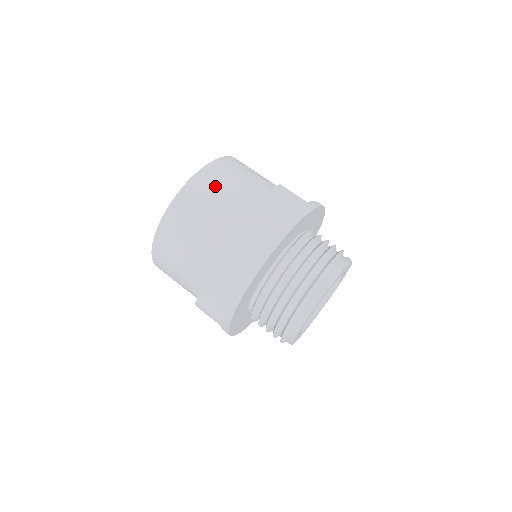
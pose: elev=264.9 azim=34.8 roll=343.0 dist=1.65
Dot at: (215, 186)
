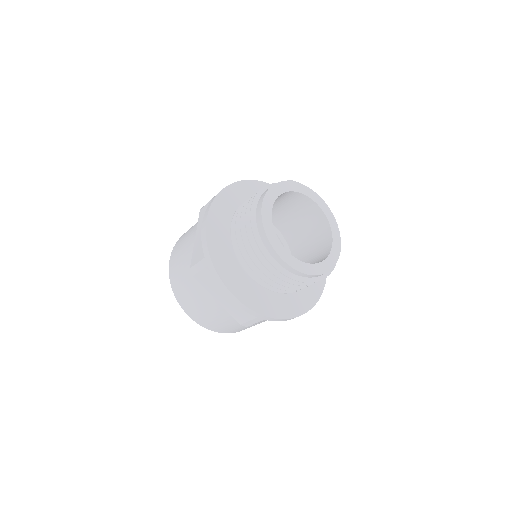
Dot at: (178, 253)
